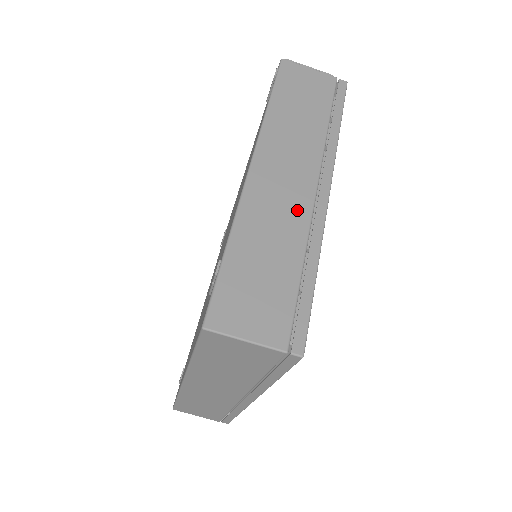
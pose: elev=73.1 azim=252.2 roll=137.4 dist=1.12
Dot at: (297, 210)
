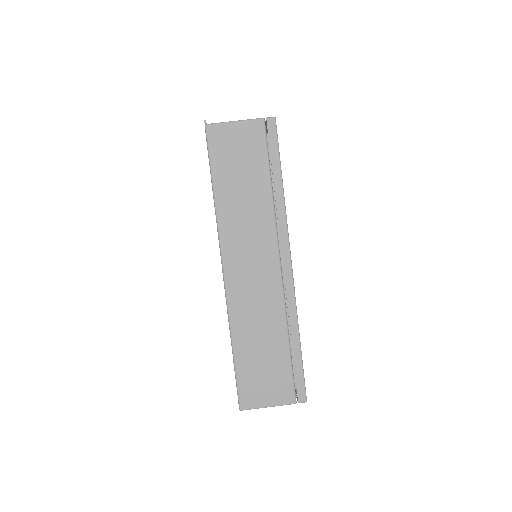
Dot at: occluded
